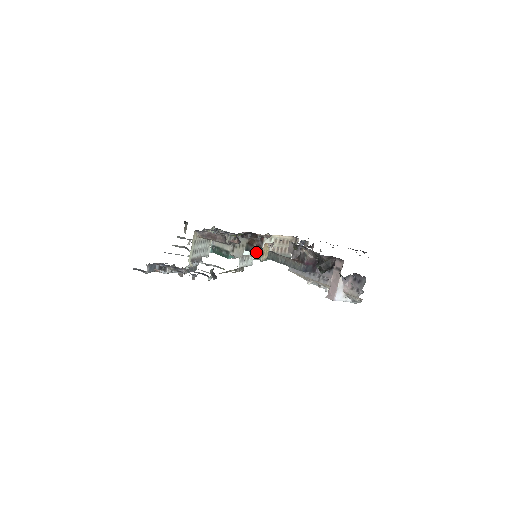
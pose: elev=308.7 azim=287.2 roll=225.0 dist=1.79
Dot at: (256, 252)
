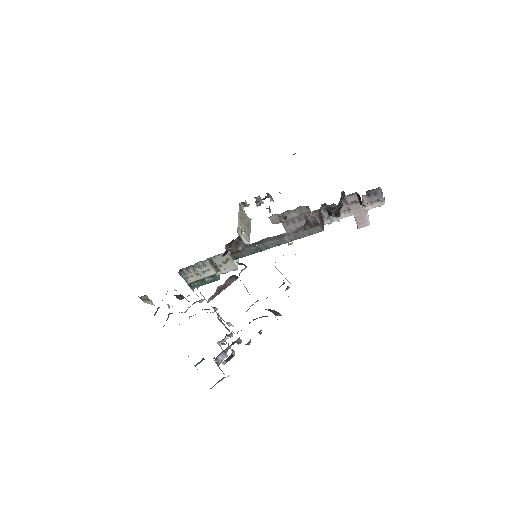
Dot at: (251, 253)
